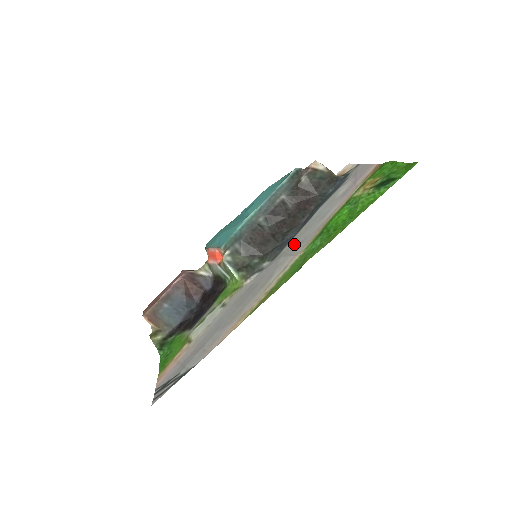
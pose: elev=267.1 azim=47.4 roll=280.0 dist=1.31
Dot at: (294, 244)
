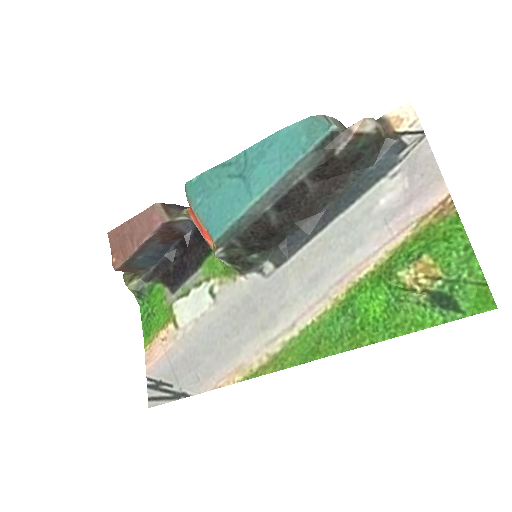
Dot at: (306, 268)
